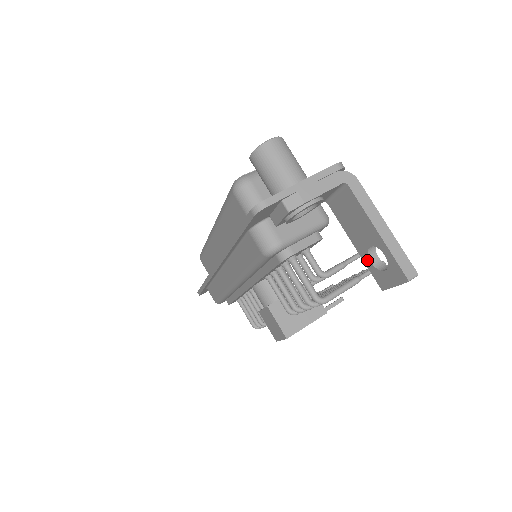
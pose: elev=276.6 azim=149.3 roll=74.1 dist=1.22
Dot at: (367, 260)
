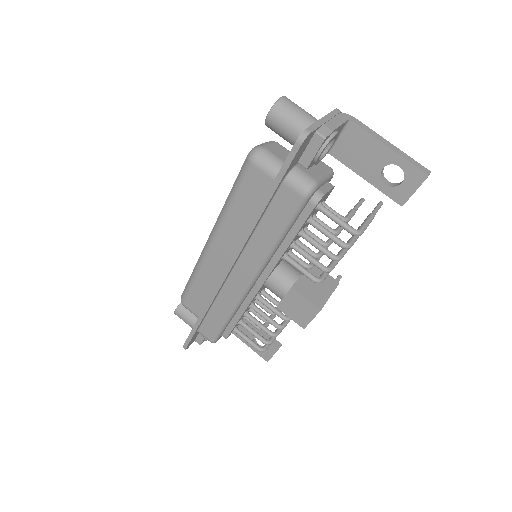
Dot at: (381, 185)
